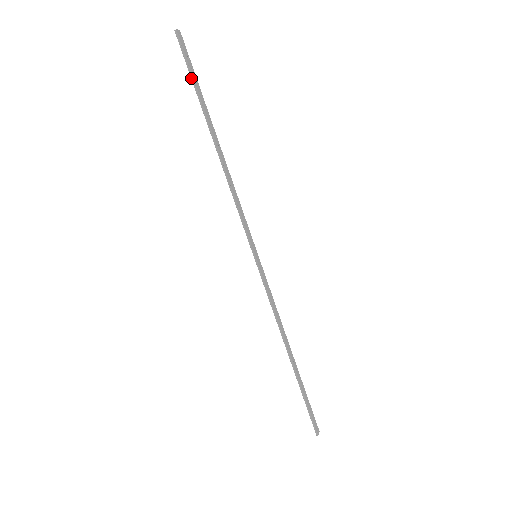
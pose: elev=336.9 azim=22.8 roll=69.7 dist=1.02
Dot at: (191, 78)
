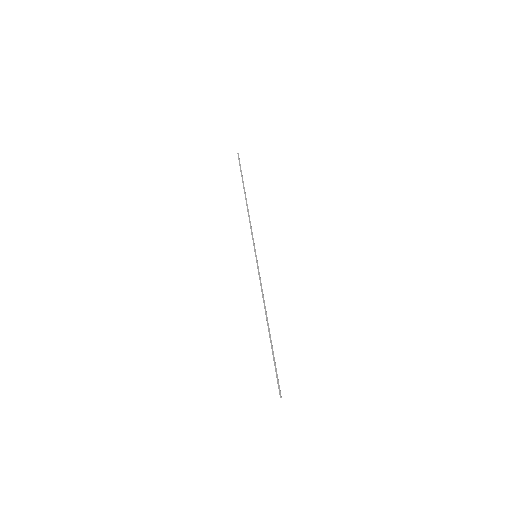
Dot at: (240, 170)
